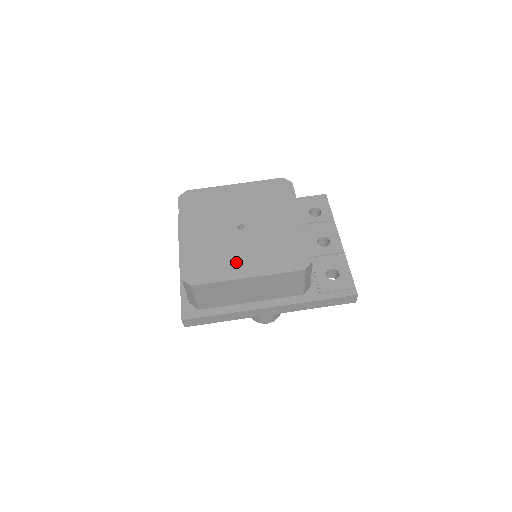
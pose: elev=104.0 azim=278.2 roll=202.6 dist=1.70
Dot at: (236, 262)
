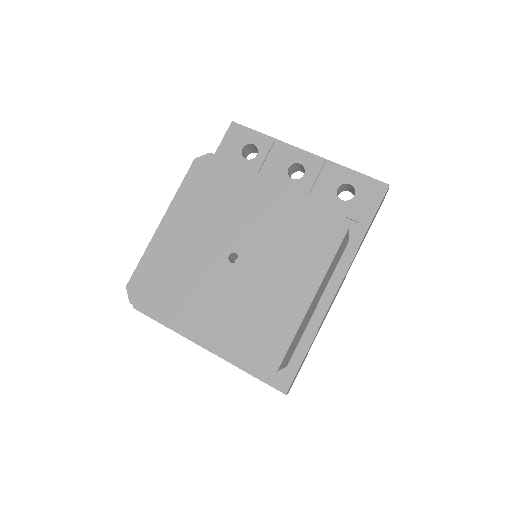
Dot at: (281, 298)
